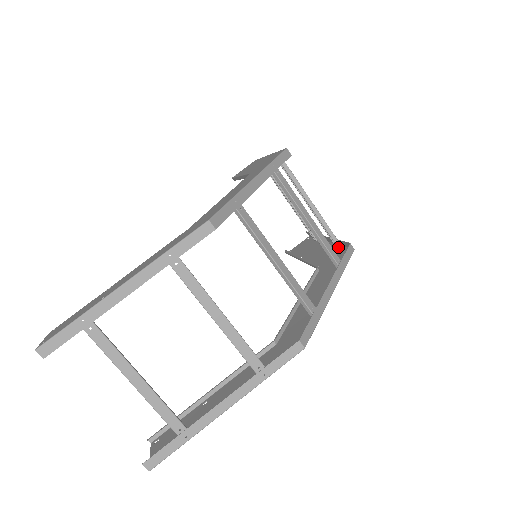
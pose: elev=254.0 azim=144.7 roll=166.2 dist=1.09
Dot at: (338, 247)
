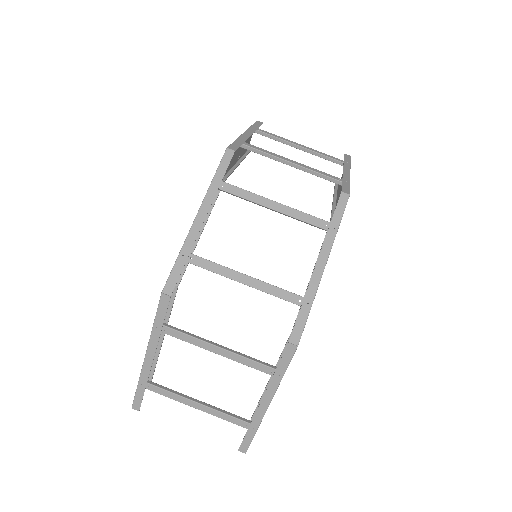
Dot at: occluded
